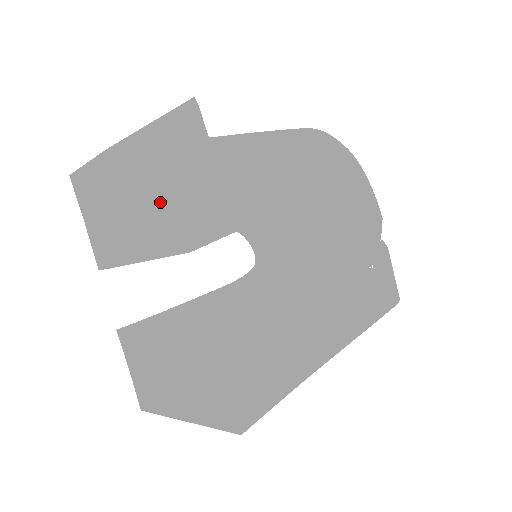
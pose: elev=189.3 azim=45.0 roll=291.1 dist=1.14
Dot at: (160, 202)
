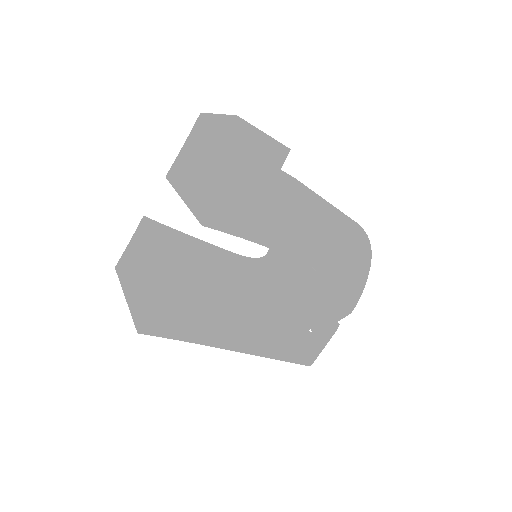
Dot at: (216, 185)
